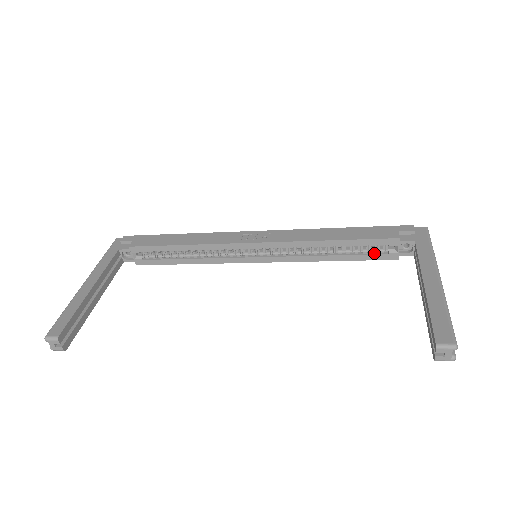
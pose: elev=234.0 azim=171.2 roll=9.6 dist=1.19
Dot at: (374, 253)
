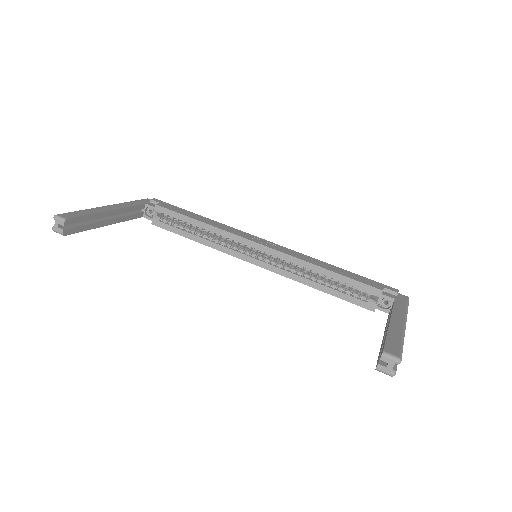
Dot at: (356, 297)
